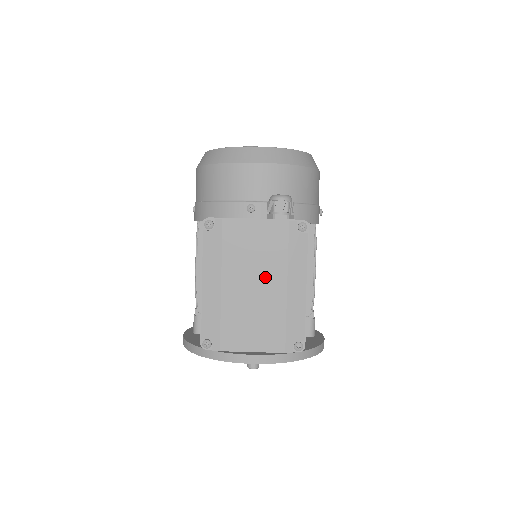
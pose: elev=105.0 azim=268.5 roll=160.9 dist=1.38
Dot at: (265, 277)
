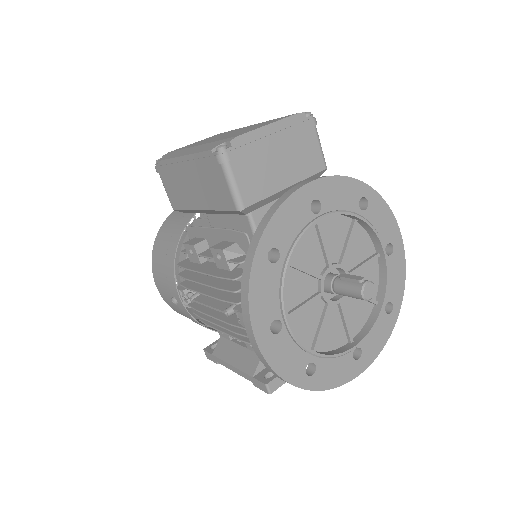
Dot at: occluded
